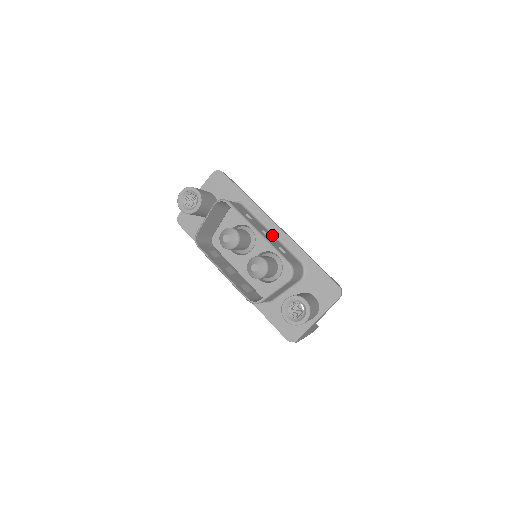
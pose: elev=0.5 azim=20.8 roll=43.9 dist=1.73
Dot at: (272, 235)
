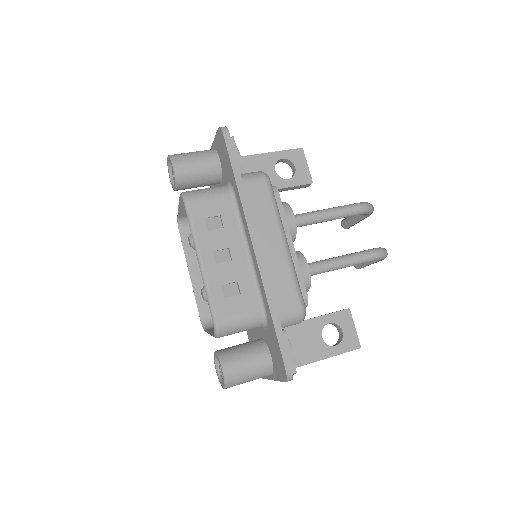
Dot at: (247, 254)
